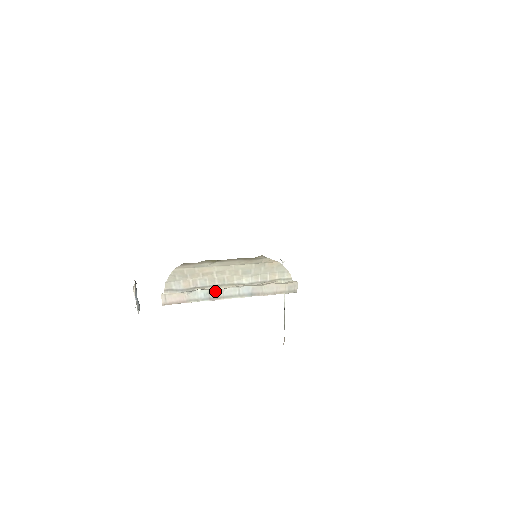
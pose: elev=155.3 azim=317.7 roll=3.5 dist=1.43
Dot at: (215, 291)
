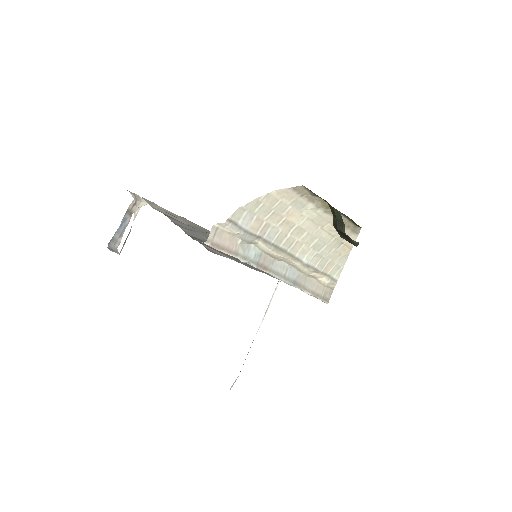
Dot at: (267, 257)
